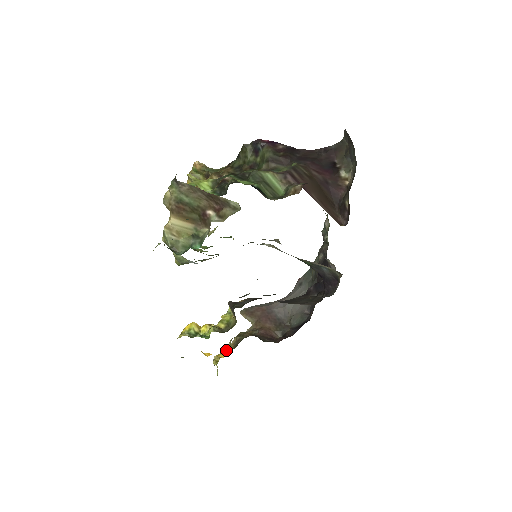
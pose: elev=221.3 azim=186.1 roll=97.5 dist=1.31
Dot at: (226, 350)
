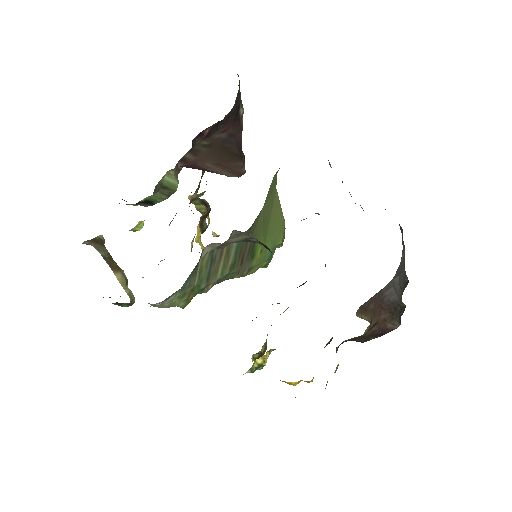
Dot at: occluded
